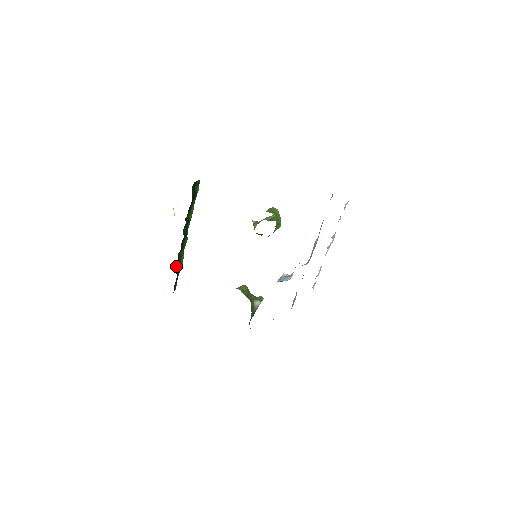
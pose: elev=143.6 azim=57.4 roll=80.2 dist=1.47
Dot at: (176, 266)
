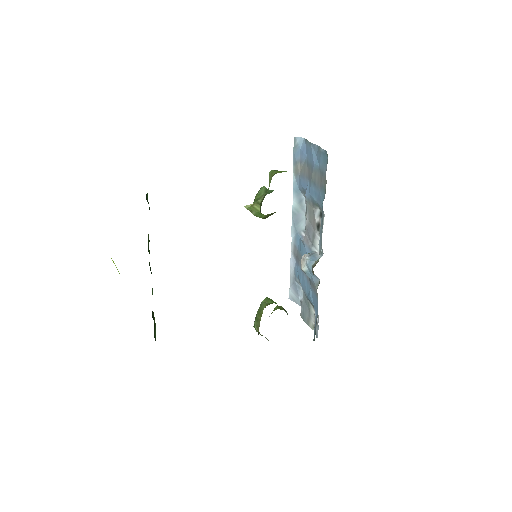
Dot at: (154, 336)
